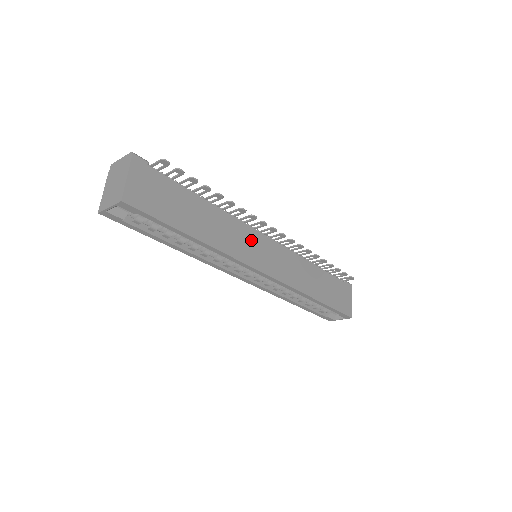
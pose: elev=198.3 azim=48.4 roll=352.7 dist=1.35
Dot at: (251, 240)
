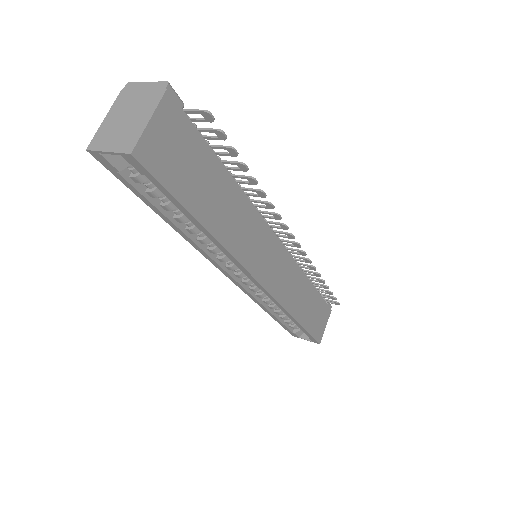
Dot at: (262, 241)
